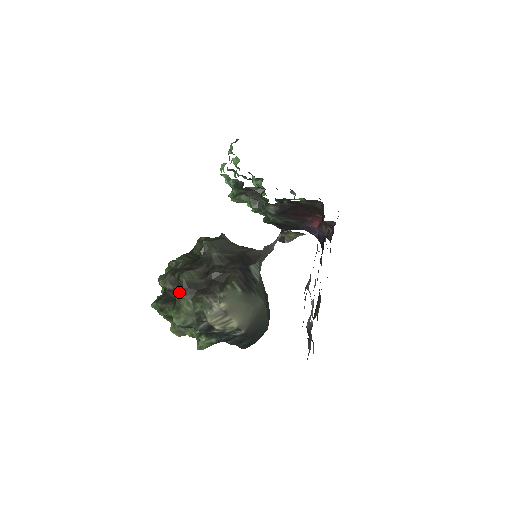
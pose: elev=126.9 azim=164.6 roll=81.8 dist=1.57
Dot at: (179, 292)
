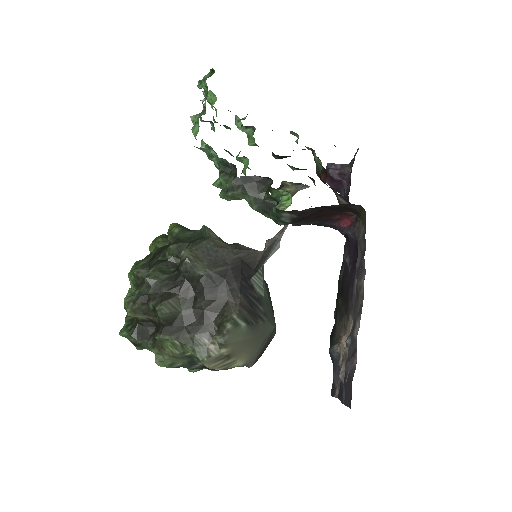
Dot at: (159, 330)
